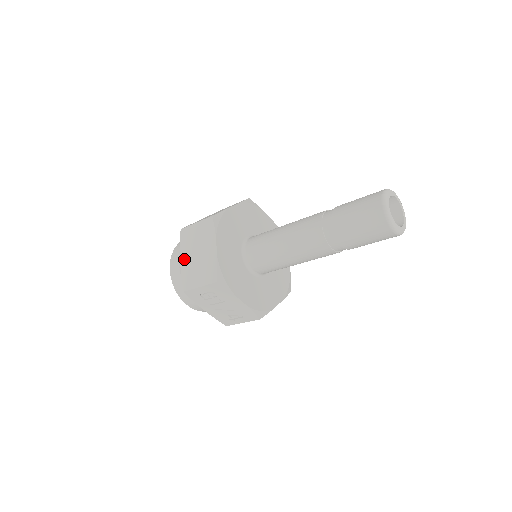
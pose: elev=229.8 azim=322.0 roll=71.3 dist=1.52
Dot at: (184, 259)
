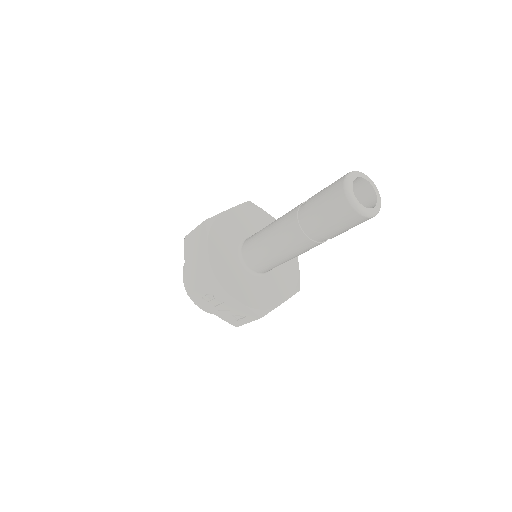
Dot at: (187, 264)
